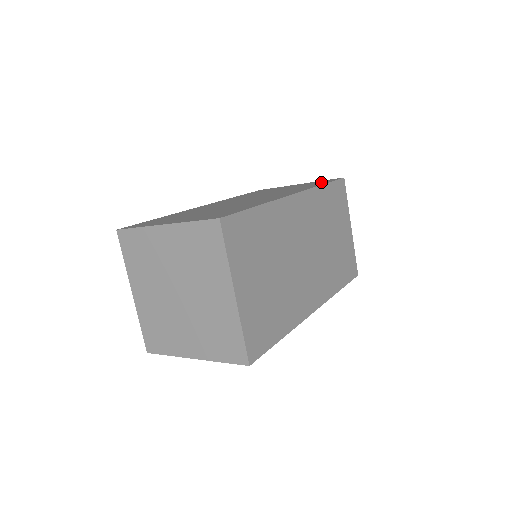
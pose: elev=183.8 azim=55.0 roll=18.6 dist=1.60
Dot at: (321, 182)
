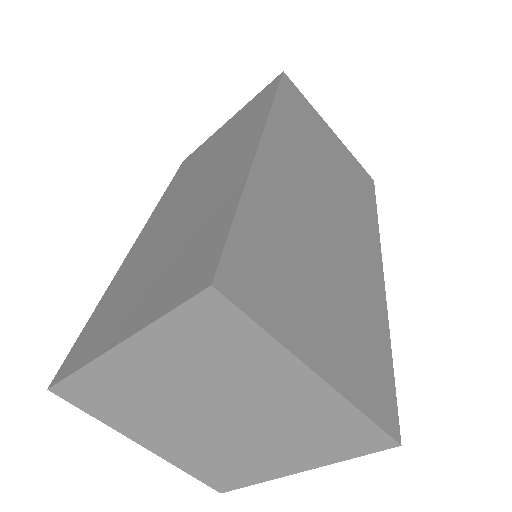
Dot at: (262, 98)
